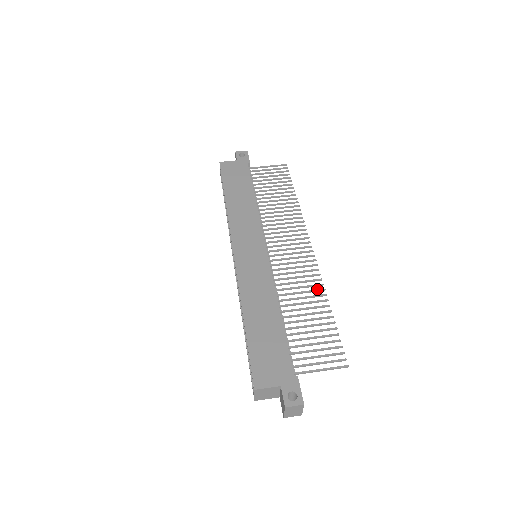
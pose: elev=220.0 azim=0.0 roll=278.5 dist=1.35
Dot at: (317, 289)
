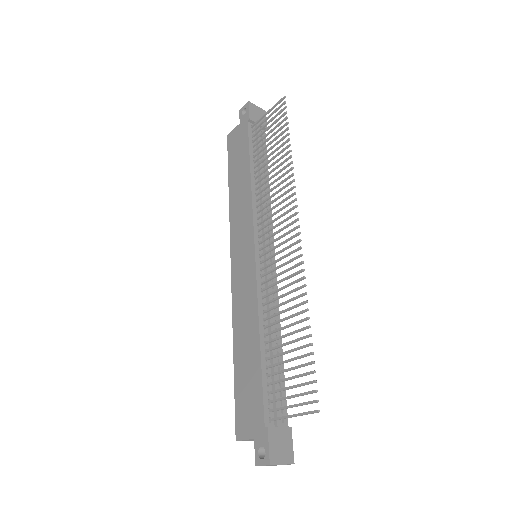
Dot at: (298, 295)
